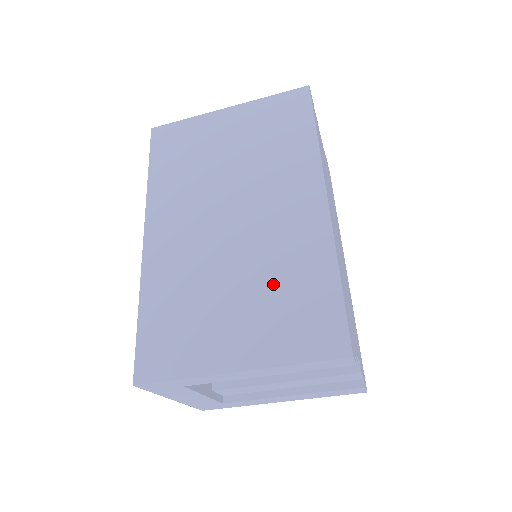
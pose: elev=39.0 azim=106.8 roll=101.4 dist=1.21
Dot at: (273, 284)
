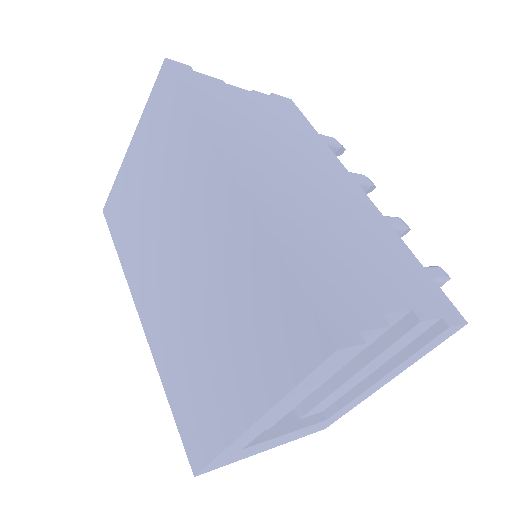
Dot at: (235, 305)
